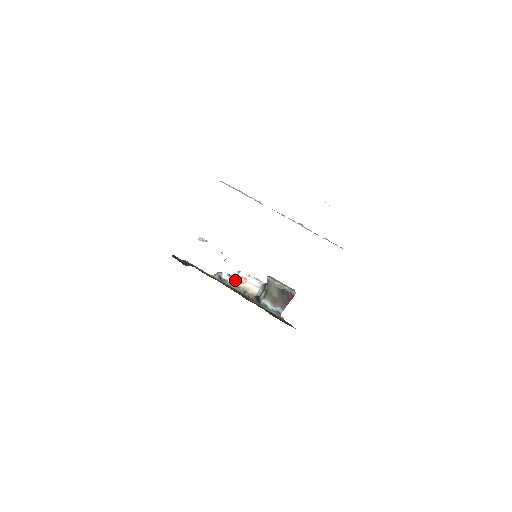
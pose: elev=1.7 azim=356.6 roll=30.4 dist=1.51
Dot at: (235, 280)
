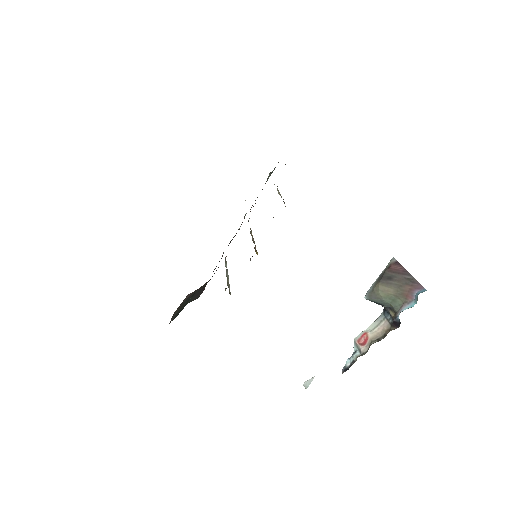
Dot at: (359, 350)
